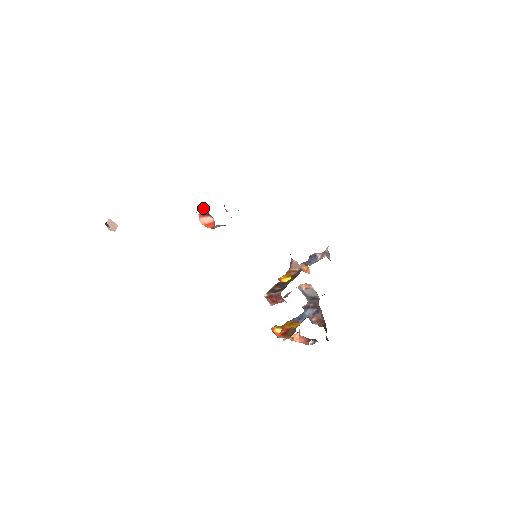
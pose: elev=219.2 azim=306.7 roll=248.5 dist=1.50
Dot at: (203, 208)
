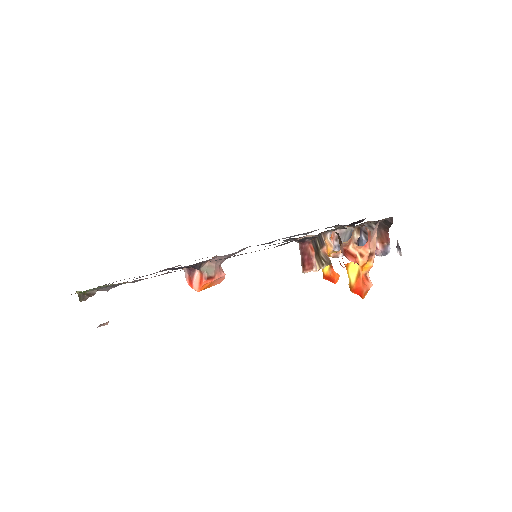
Dot at: (186, 276)
